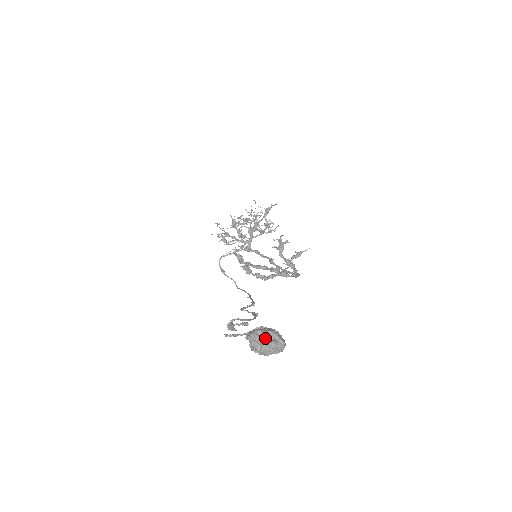
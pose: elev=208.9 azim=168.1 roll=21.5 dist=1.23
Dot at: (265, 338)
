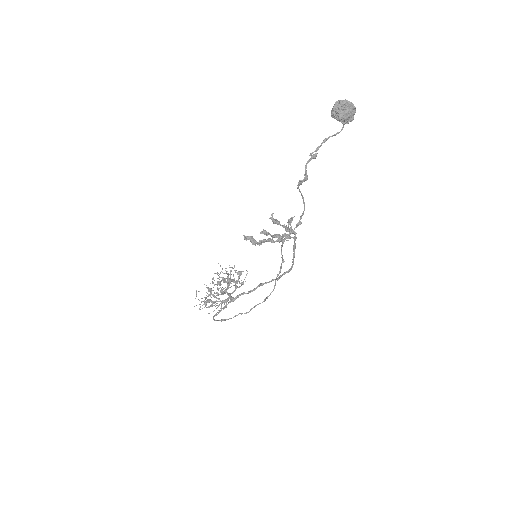
Dot at: (344, 101)
